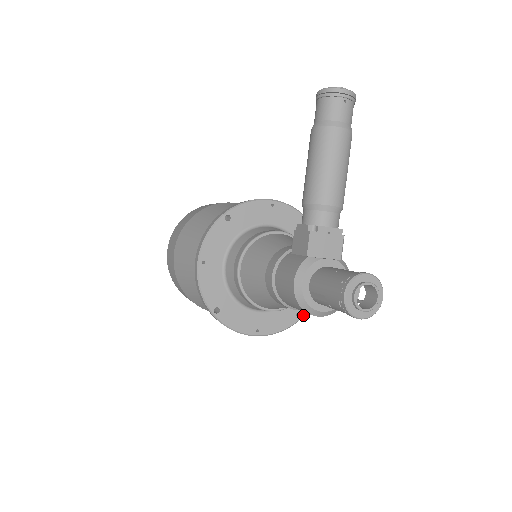
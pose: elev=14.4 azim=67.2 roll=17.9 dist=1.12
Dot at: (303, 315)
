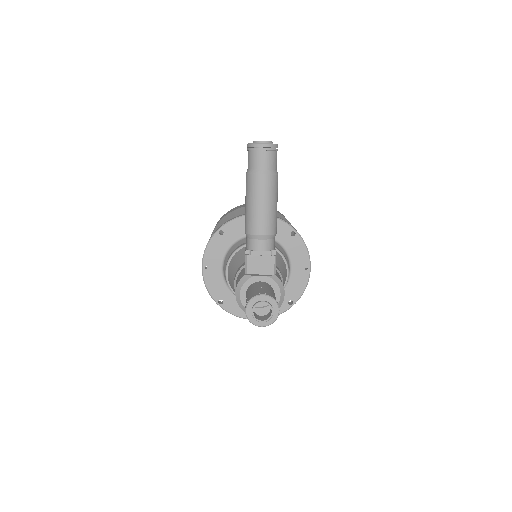
Dot at: (294, 303)
